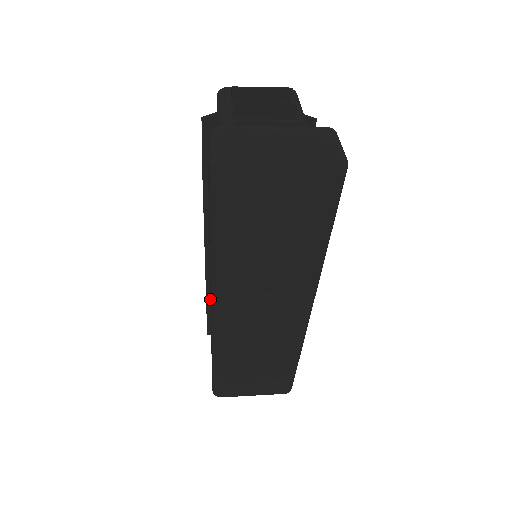
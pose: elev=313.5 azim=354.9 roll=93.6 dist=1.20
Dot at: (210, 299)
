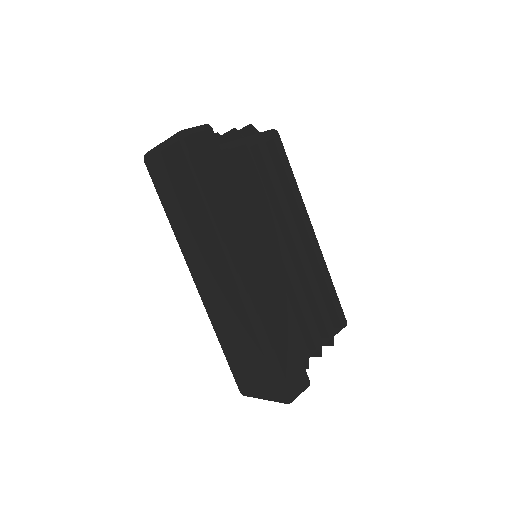
Dot at: occluded
